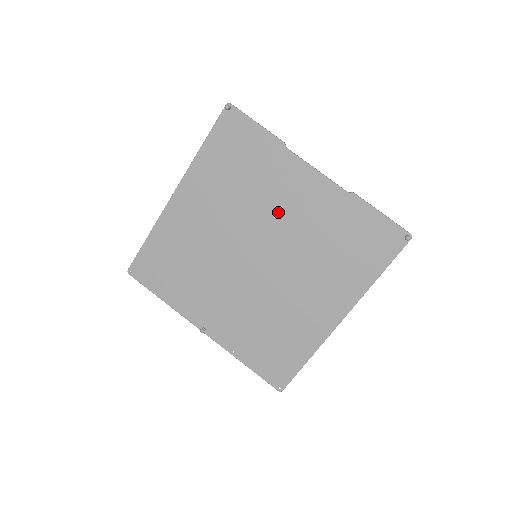
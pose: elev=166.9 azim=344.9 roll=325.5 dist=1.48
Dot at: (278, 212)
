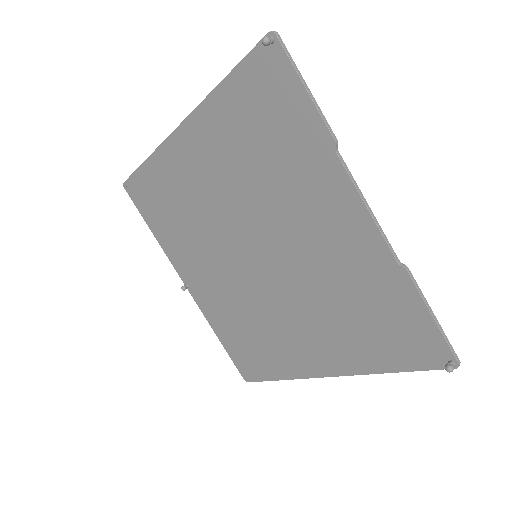
Dot at: (296, 227)
